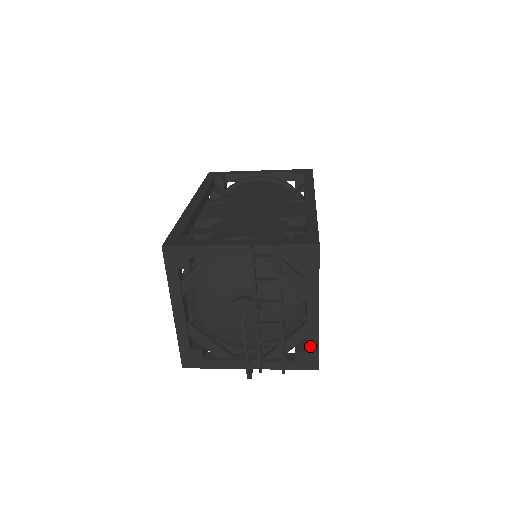
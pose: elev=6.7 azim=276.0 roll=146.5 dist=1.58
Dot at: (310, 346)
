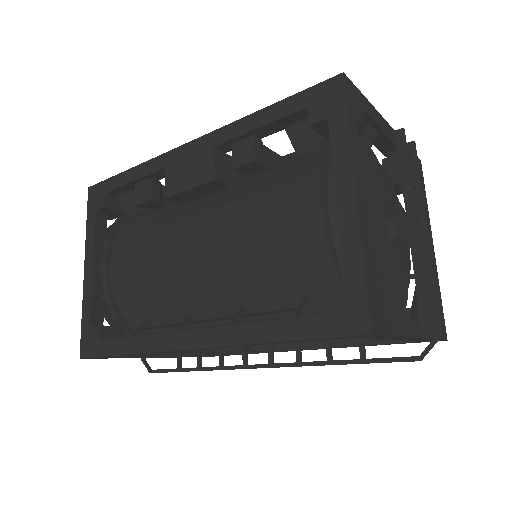
Dot at: (438, 298)
